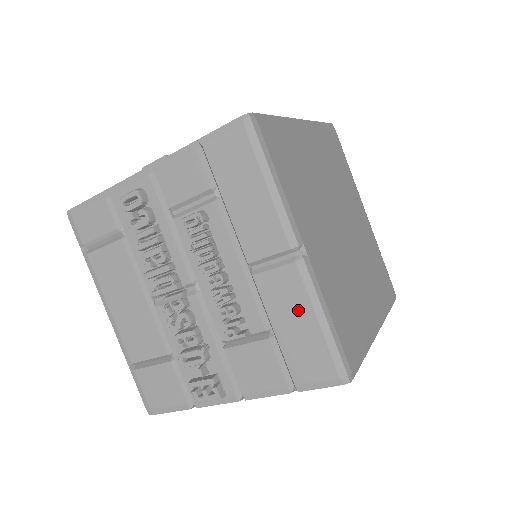
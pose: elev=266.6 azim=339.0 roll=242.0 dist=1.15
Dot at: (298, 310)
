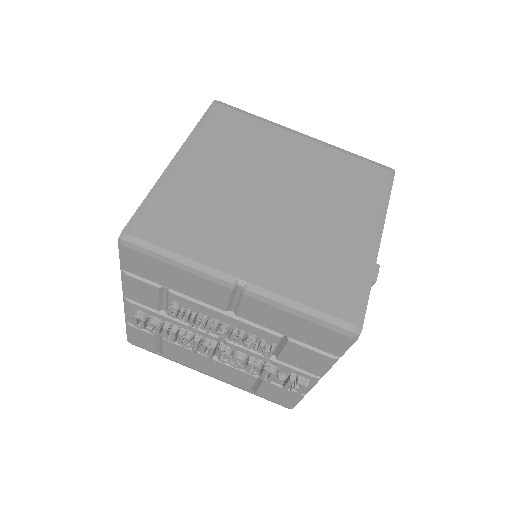
Dot at: (280, 317)
